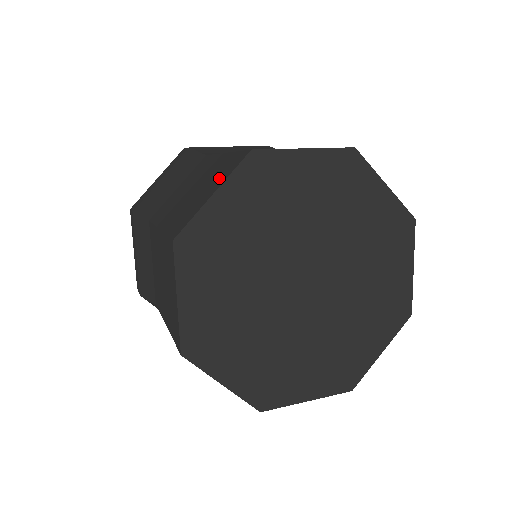
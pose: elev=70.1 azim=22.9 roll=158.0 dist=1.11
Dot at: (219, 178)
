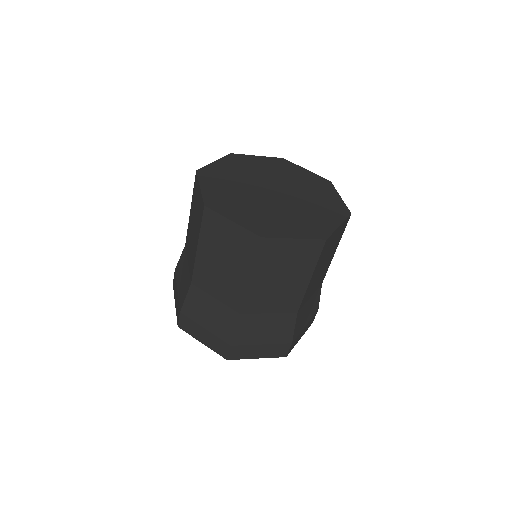
Dot at: (197, 192)
